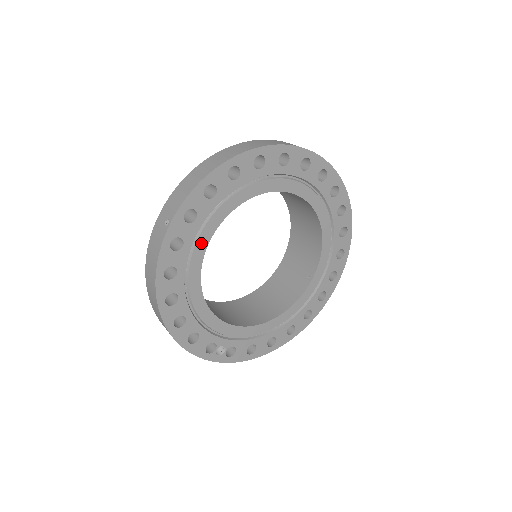
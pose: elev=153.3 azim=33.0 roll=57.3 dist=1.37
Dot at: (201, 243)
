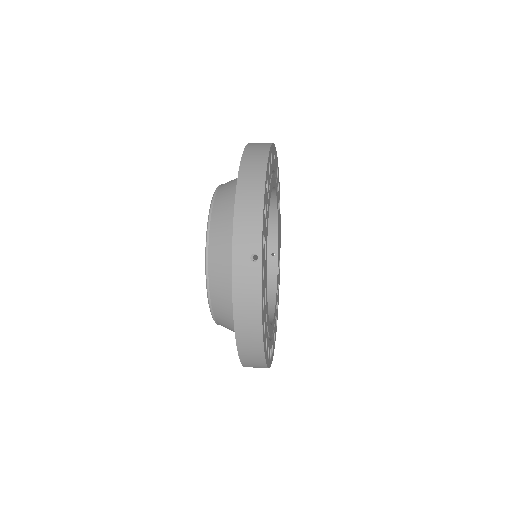
Dot at: (266, 263)
